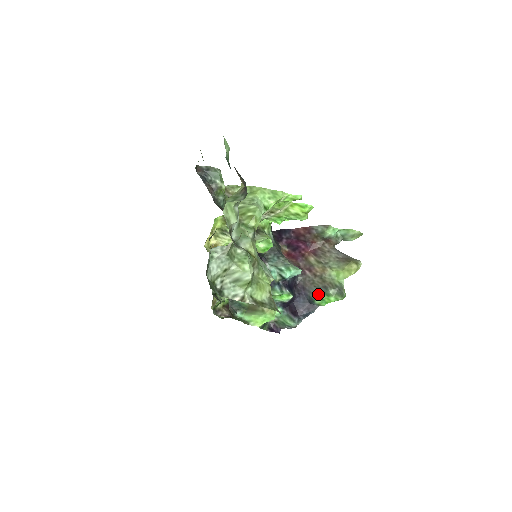
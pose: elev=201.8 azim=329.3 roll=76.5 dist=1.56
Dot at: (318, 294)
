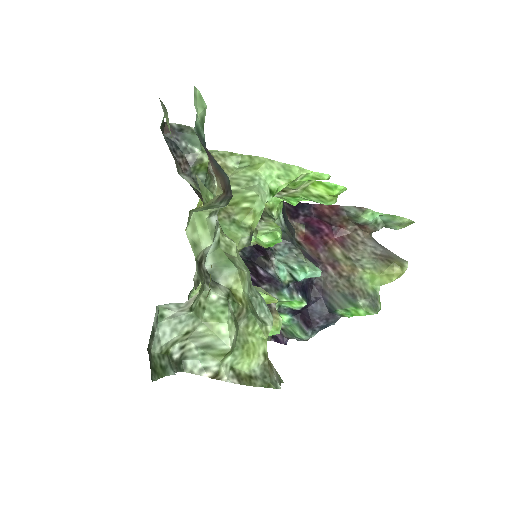
Dot at: (342, 303)
